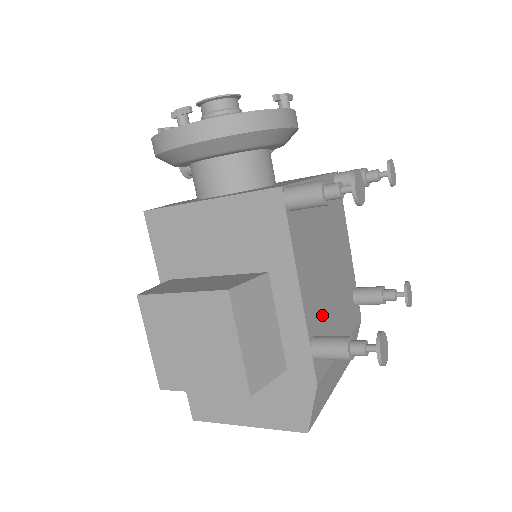
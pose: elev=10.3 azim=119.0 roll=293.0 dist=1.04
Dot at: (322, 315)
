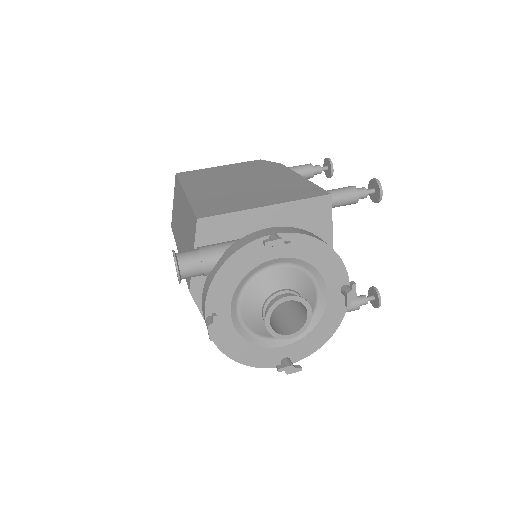
Dot at: occluded
